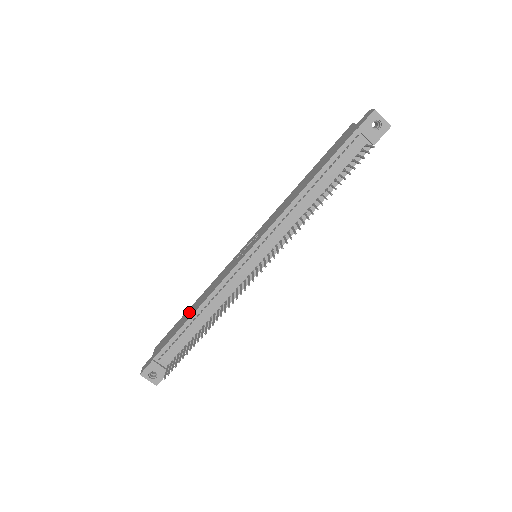
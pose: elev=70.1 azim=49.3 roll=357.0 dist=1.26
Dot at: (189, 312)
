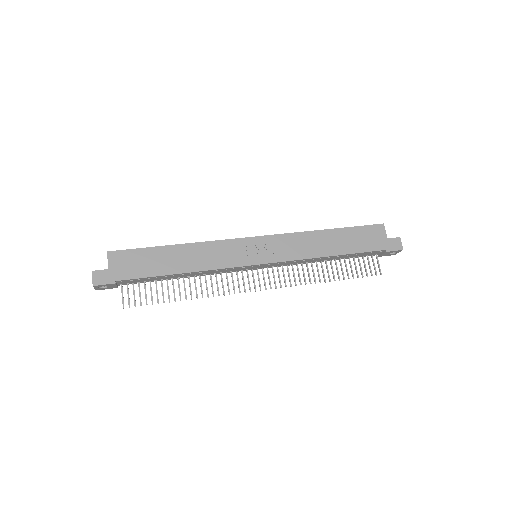
Dot at: (172, 258)
